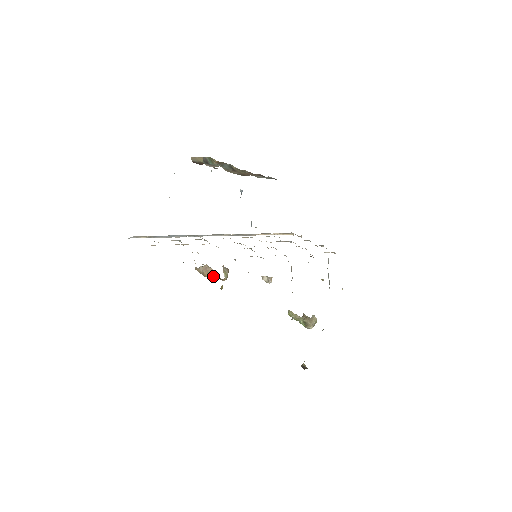
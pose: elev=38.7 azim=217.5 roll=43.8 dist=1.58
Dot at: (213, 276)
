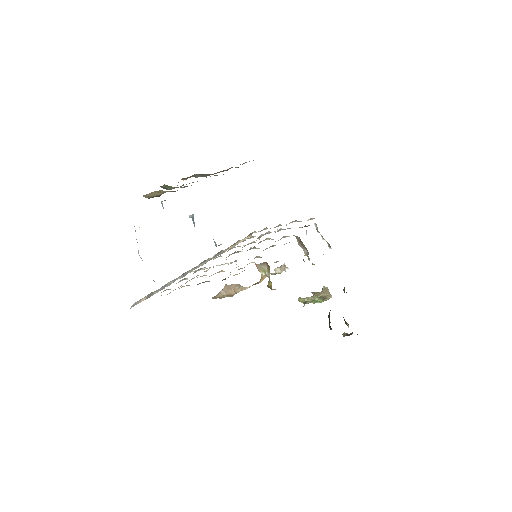
Dot at: (244, 288)
